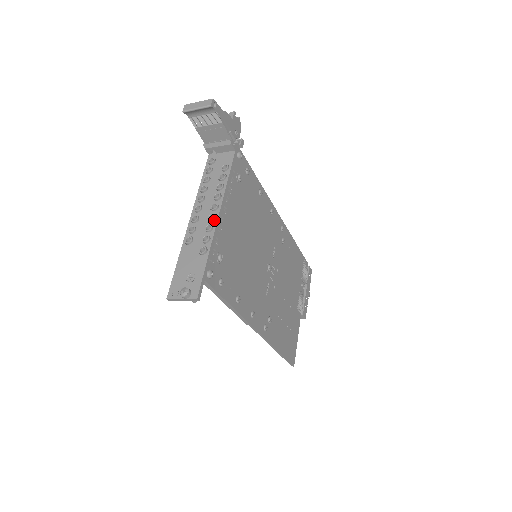
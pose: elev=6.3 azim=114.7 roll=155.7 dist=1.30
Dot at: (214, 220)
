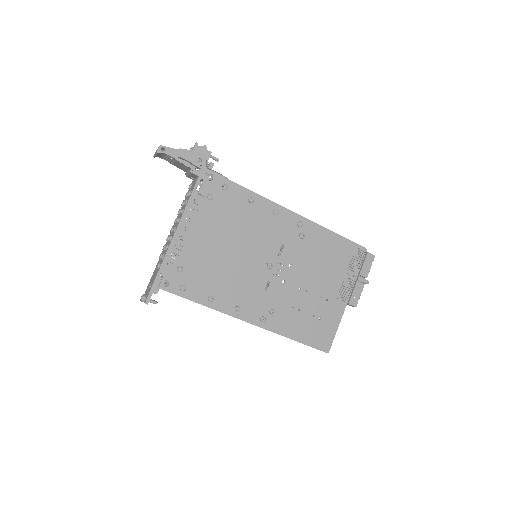
Dot at: (170, 241)
